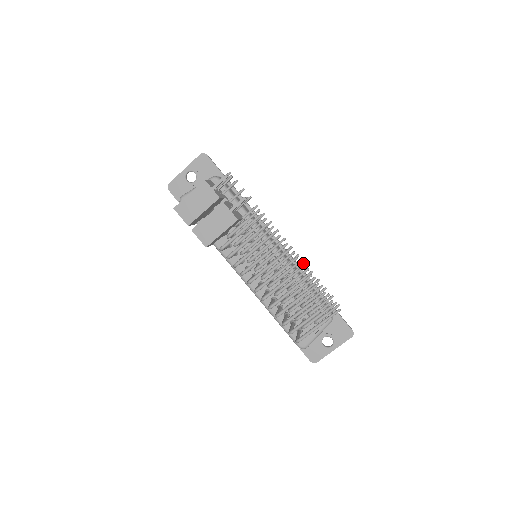
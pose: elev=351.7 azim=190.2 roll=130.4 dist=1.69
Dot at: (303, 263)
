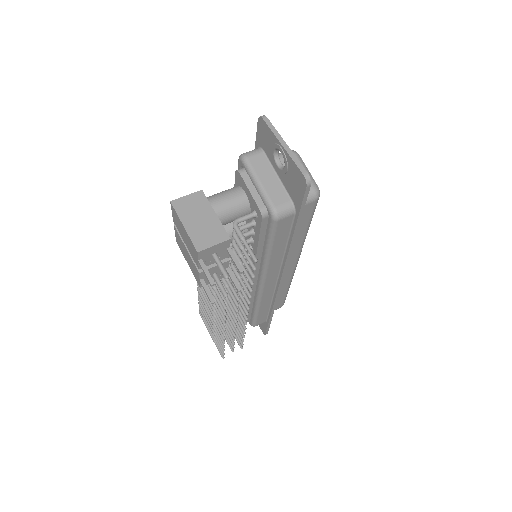
Dot at: (244, 327)
